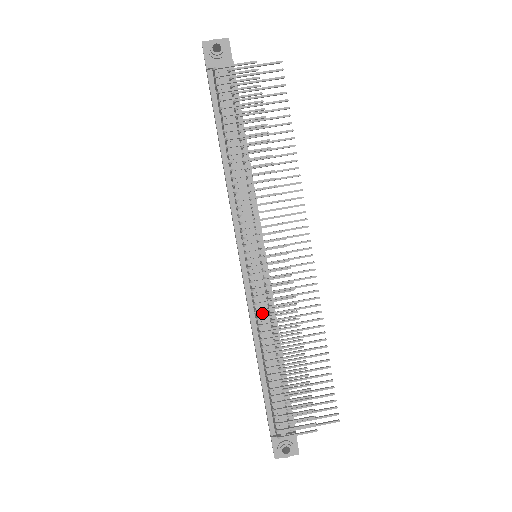
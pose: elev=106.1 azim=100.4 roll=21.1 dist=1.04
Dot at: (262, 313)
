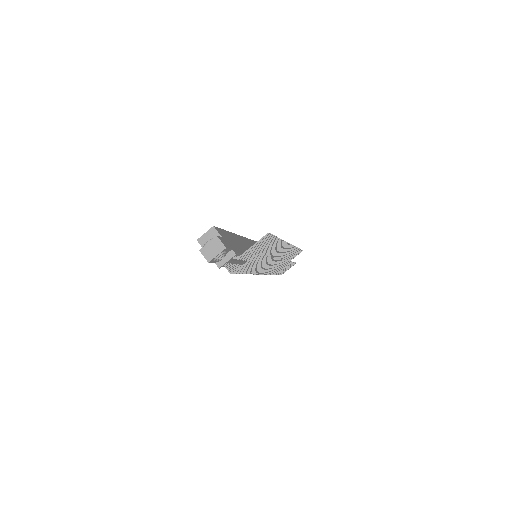
Dot at: occluded
